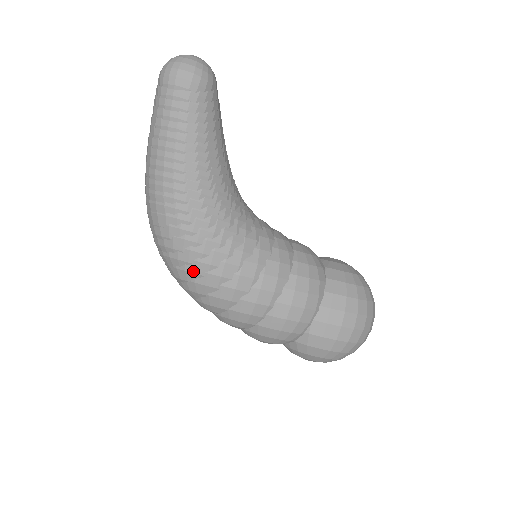
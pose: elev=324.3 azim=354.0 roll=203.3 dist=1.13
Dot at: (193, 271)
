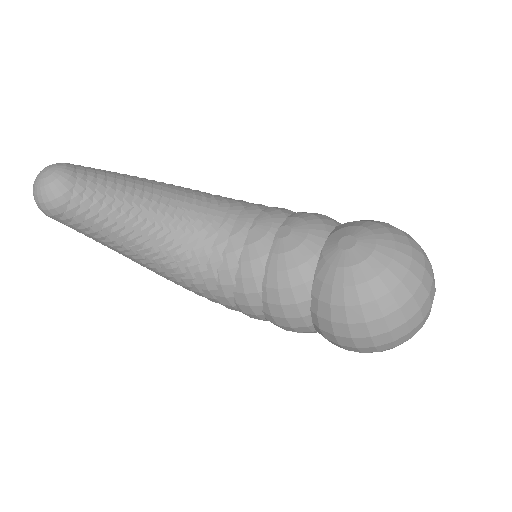
Dot at: occluded
